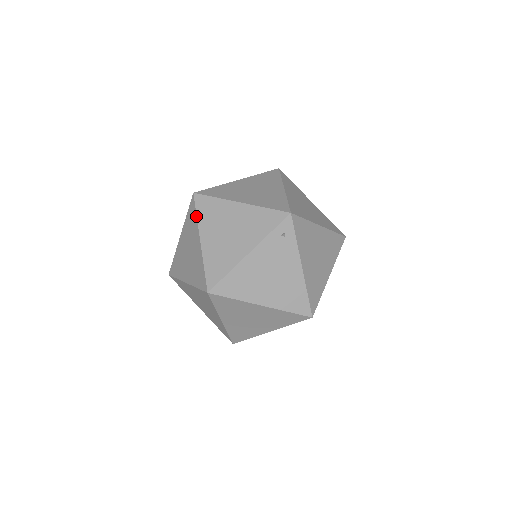
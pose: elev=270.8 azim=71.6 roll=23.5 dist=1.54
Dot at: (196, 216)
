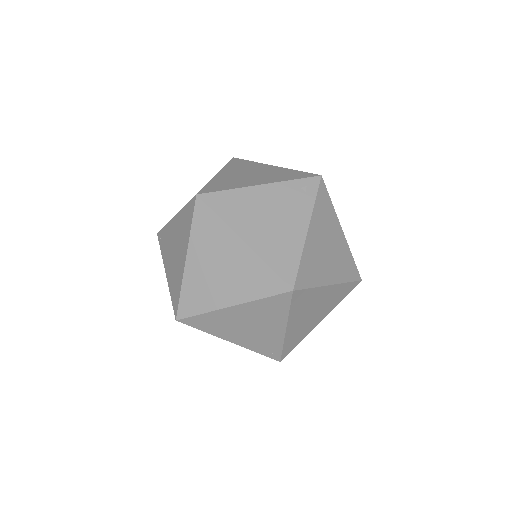
Dot at: (225, 165)
